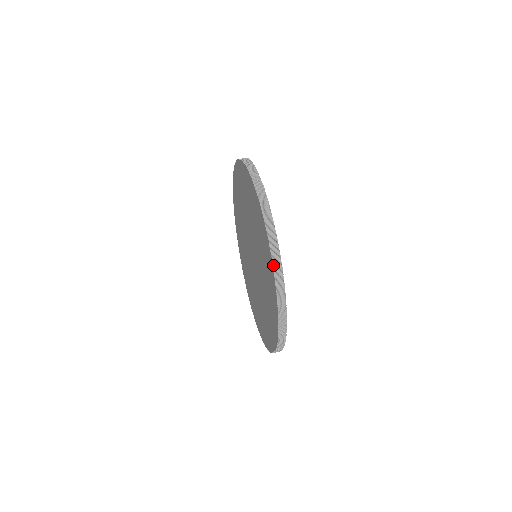
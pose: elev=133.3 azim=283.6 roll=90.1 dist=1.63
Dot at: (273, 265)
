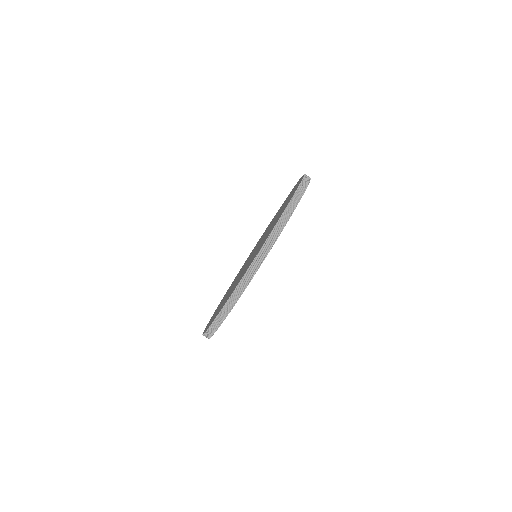
Dot at: occluded
